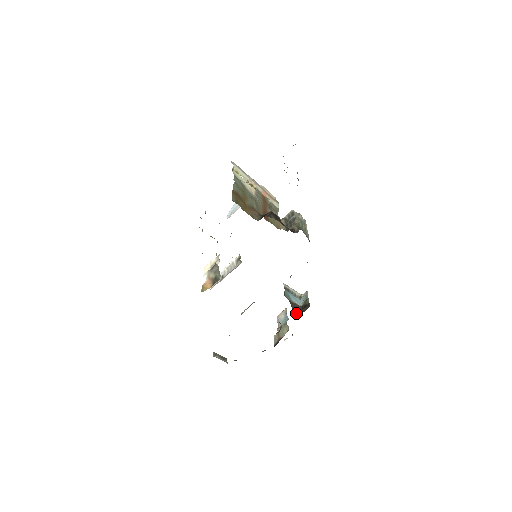
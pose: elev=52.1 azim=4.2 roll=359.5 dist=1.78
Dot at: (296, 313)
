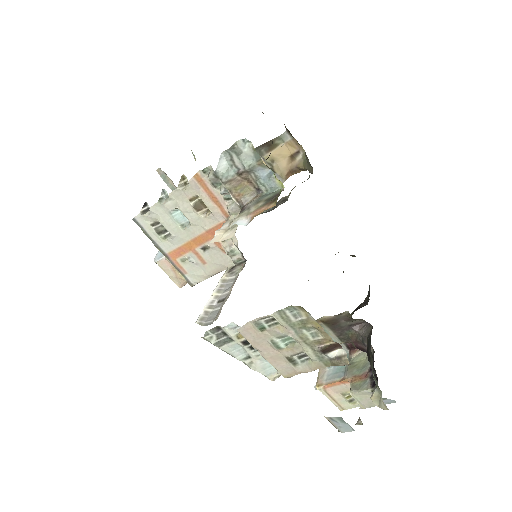
Dot at: occluded
